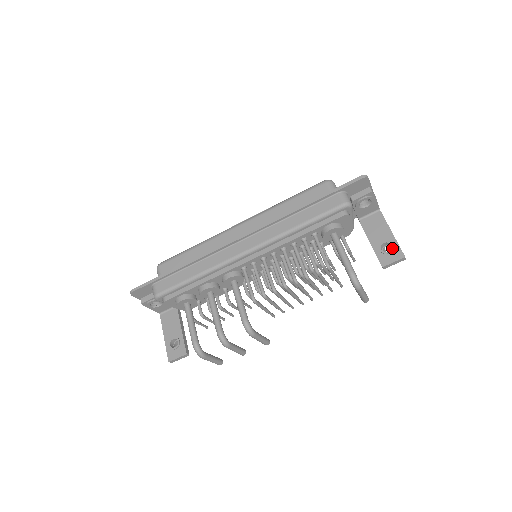
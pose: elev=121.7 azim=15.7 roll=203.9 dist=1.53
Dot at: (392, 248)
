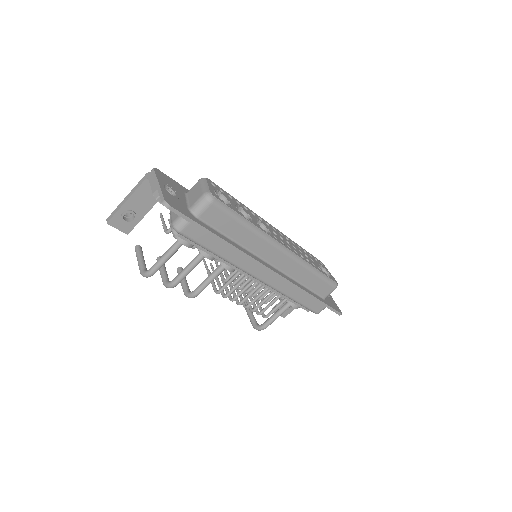
Dot at: (289, 311)
